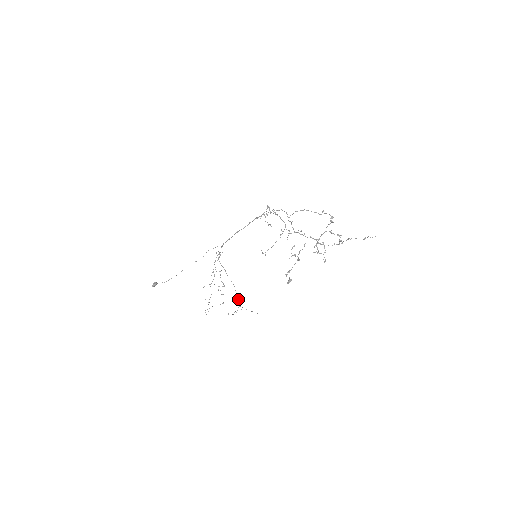
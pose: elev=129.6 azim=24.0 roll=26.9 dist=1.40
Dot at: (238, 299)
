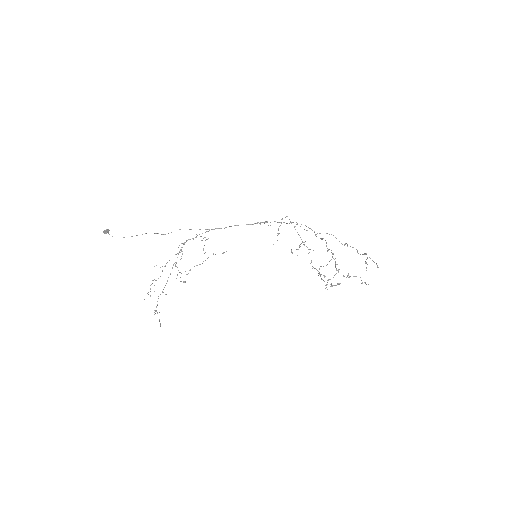
Dot at: occluded
